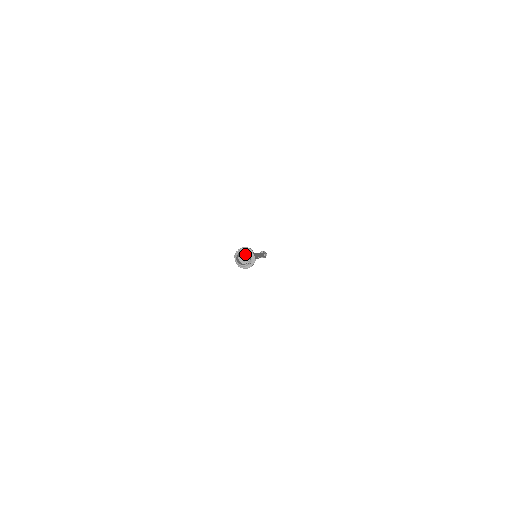
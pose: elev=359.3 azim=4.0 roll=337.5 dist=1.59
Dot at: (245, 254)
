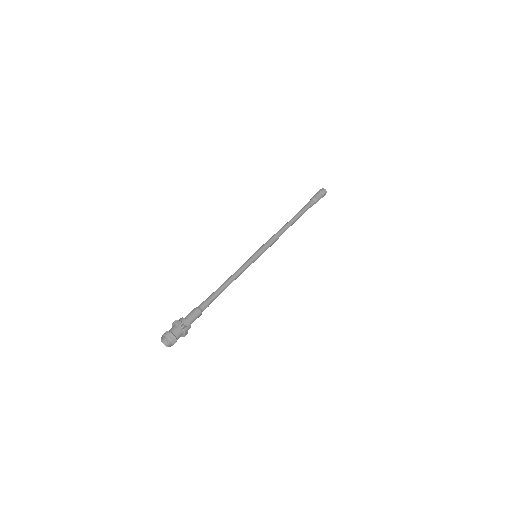
Dot at: (174, 335)
